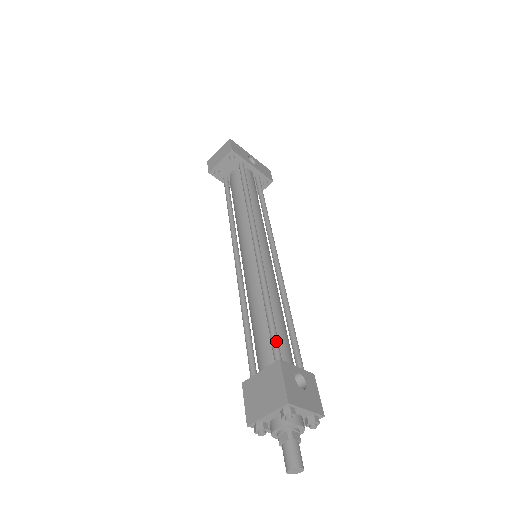
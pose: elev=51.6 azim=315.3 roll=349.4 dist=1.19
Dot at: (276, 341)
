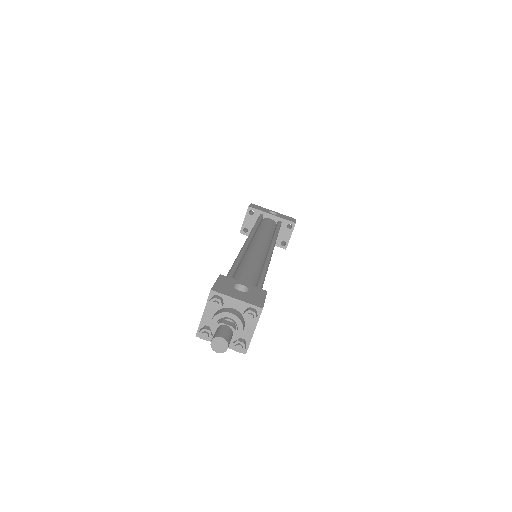
Dot at: (229, 273)
